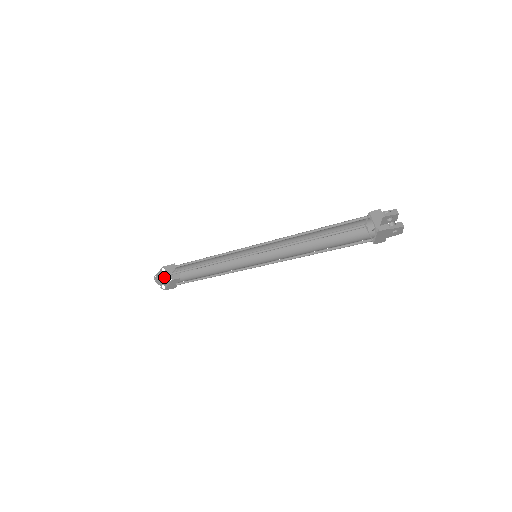
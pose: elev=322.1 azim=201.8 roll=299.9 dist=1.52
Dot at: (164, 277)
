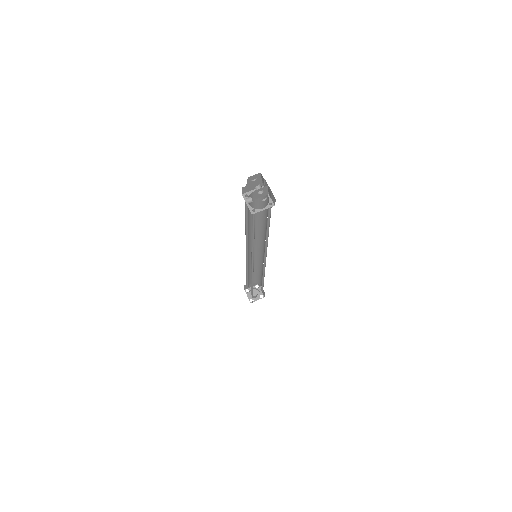
Dot at: (255, 292)
